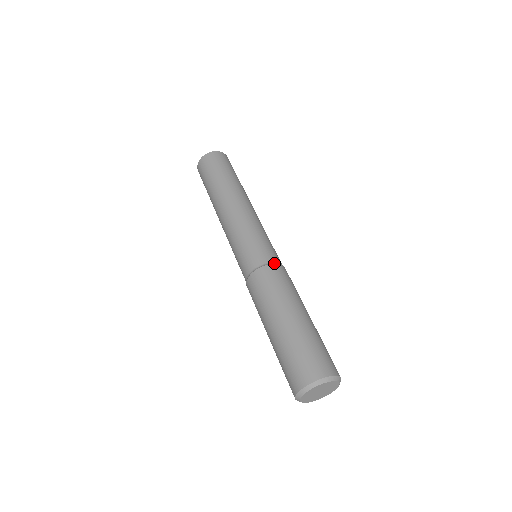
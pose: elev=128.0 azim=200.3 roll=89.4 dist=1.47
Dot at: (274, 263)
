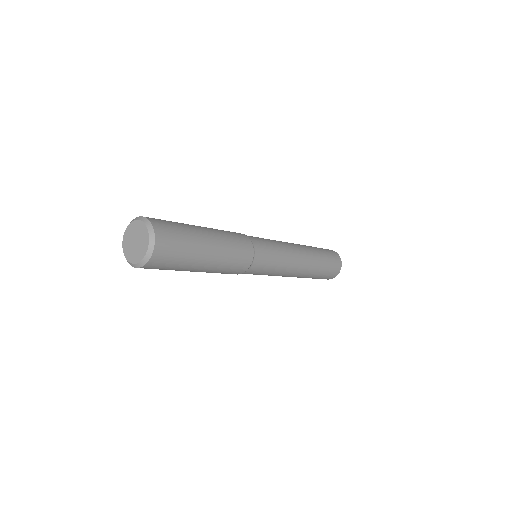
Dot at: (253, 245)
